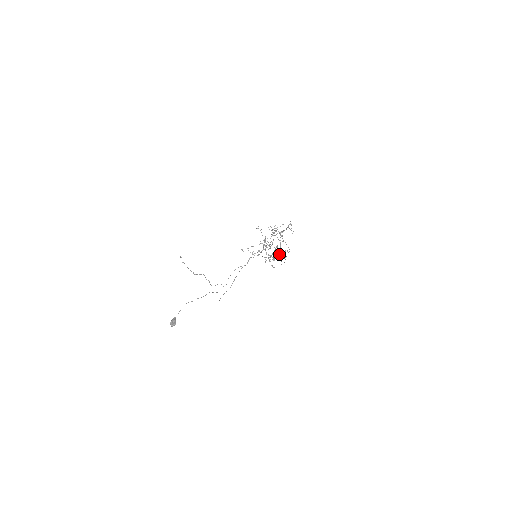
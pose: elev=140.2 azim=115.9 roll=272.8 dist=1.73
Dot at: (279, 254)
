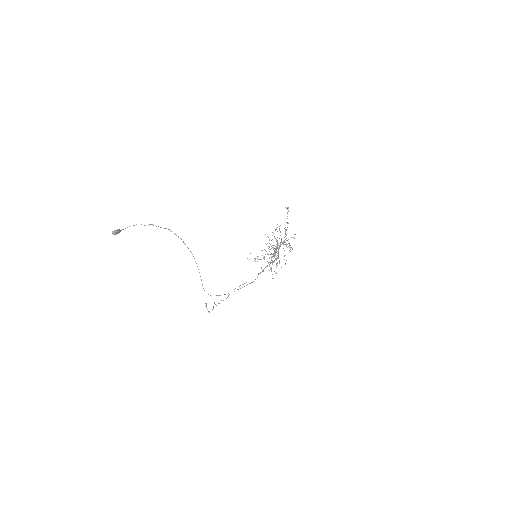
Dot at: (277, 247)
